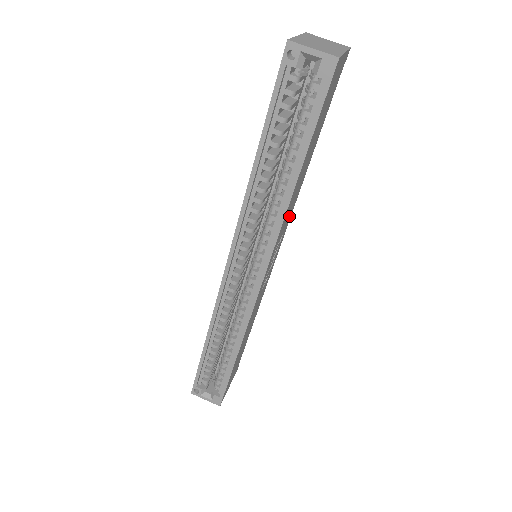
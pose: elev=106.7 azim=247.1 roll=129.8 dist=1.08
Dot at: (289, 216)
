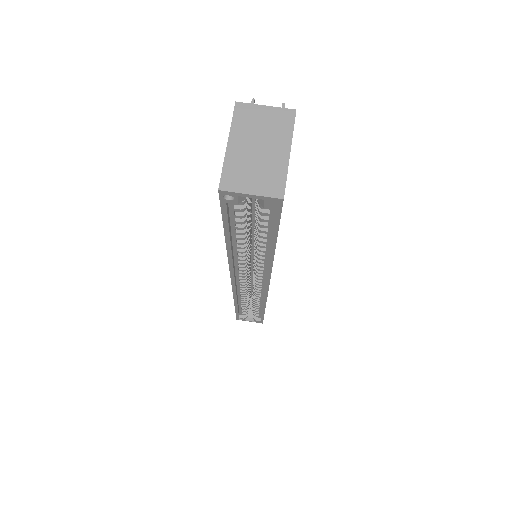
Dot at: occluded
